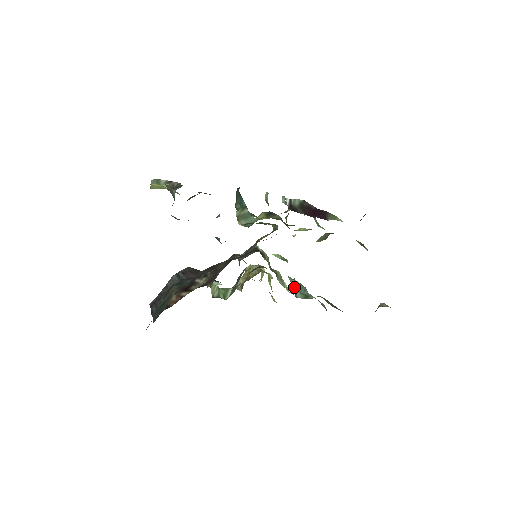
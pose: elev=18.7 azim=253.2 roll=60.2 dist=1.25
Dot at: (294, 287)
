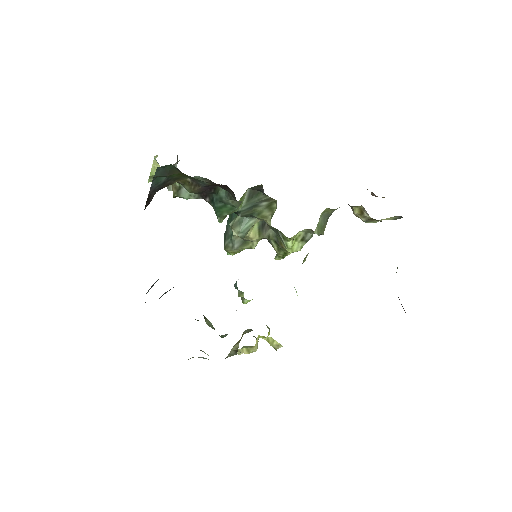
Dot at: occluded
